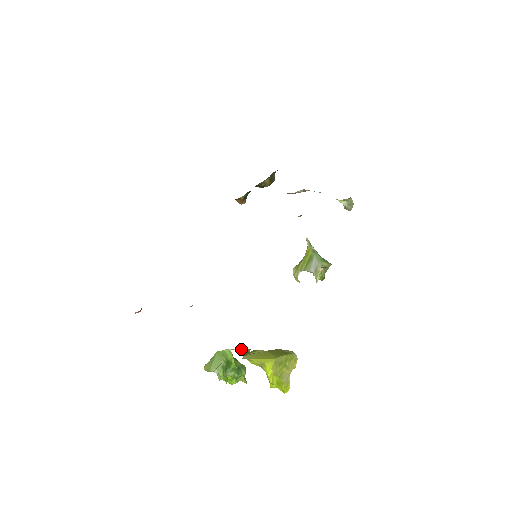
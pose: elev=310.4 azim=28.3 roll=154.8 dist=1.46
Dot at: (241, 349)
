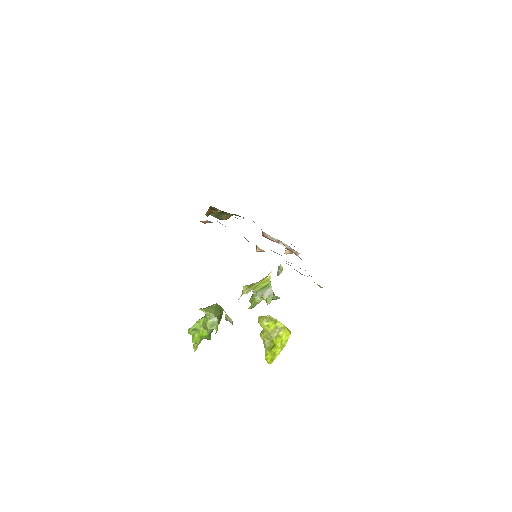
Dot at: (227, 315)
